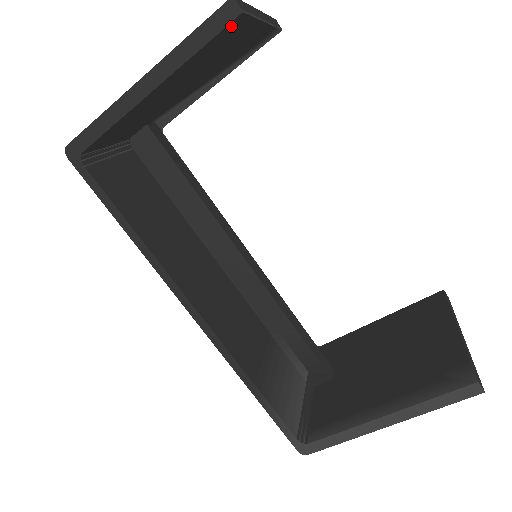
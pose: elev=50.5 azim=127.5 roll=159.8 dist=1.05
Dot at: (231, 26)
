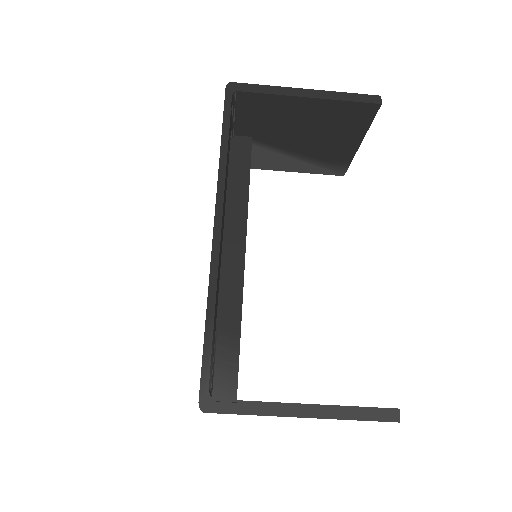
Dot at: (368, 108)
